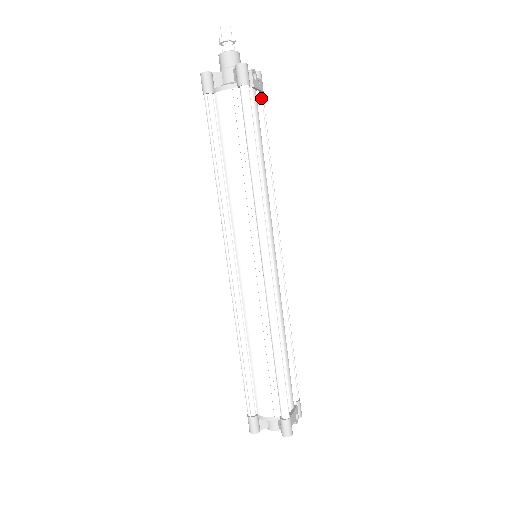
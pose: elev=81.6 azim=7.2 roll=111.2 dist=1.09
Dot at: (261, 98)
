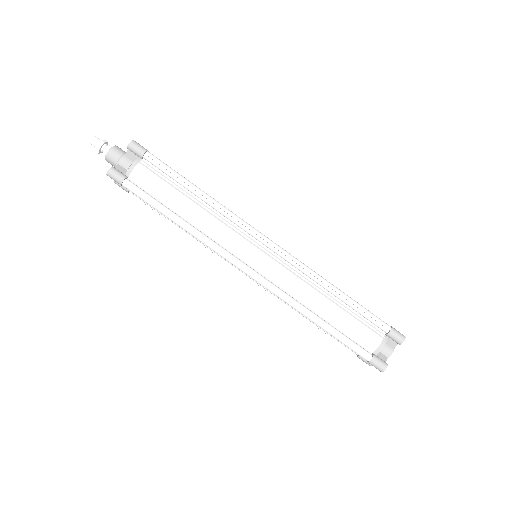
Dot at: occluded
